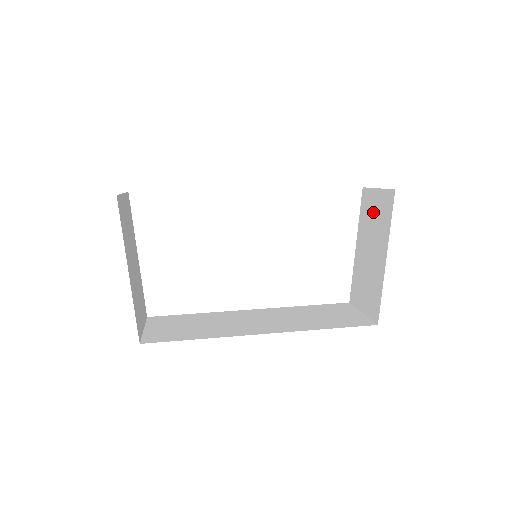
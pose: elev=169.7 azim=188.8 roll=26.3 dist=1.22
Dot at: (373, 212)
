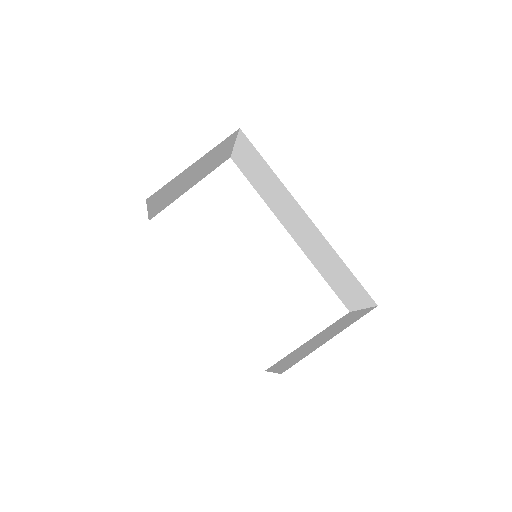
Dot at: (346, 320)
